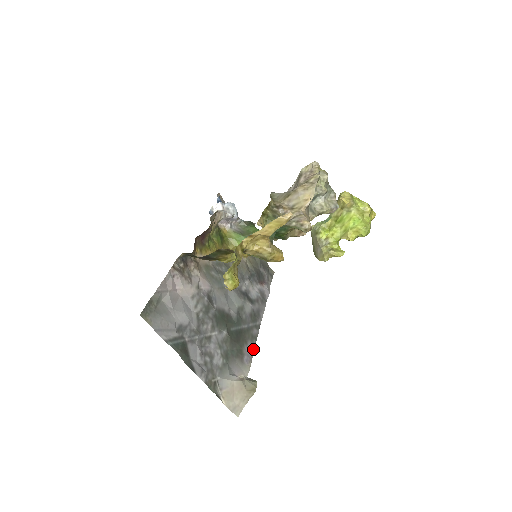
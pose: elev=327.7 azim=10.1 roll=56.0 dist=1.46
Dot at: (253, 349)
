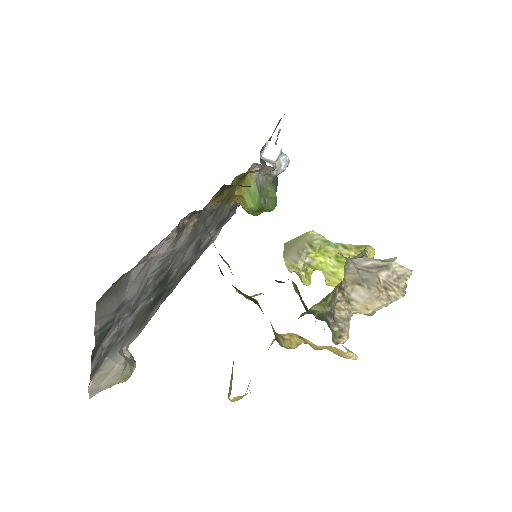
Dot at: occluded
